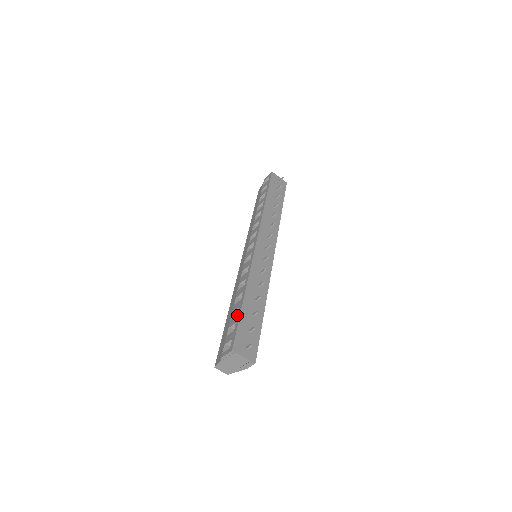
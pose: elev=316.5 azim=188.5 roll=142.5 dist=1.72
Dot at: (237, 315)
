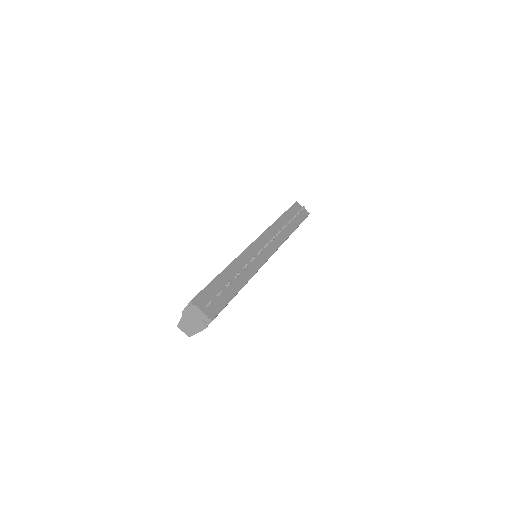
Dot at: occluded
